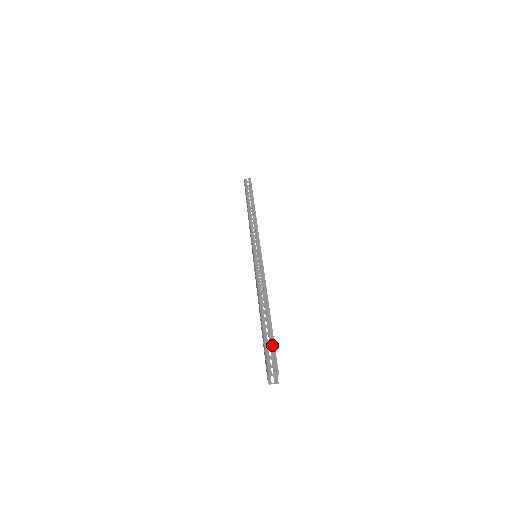
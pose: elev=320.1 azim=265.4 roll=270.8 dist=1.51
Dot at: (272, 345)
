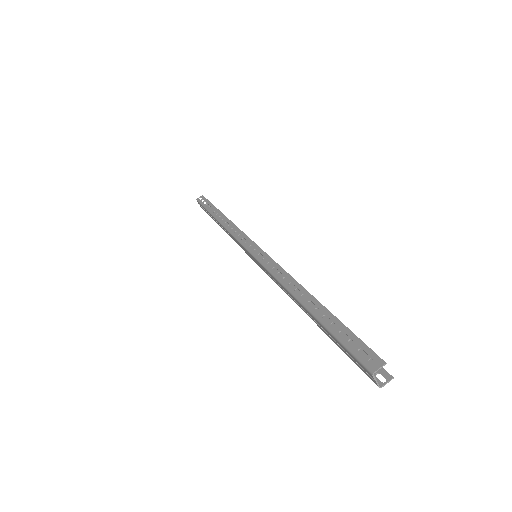
Dot at: (347, 333)
